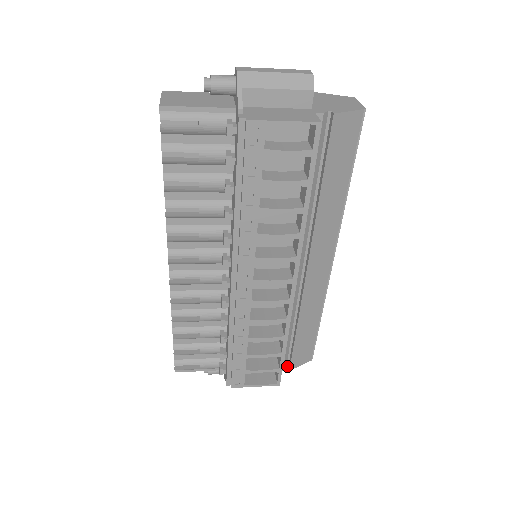
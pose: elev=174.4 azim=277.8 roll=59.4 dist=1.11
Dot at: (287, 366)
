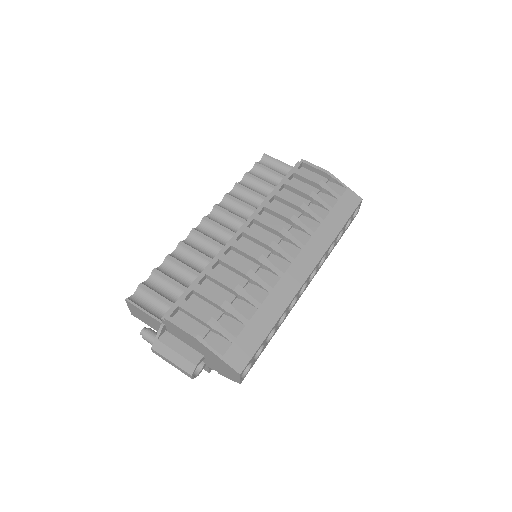
Dot at: occluded
